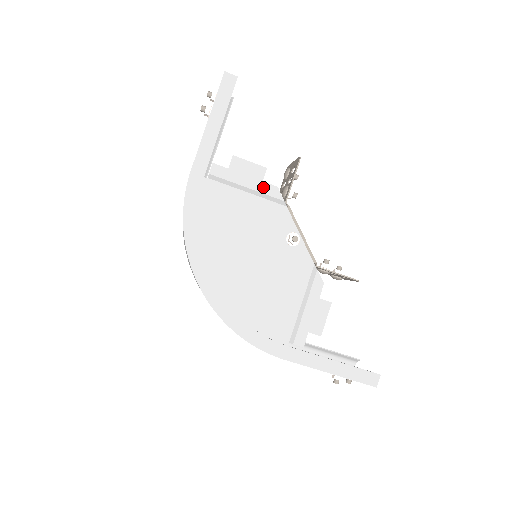
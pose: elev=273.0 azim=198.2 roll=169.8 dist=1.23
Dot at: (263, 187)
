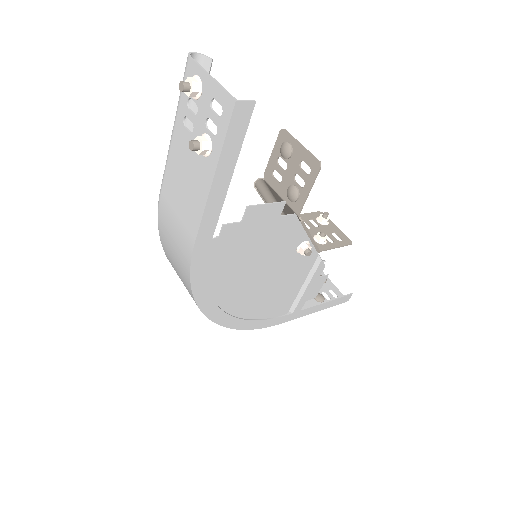
Dot at: (280, 221)
